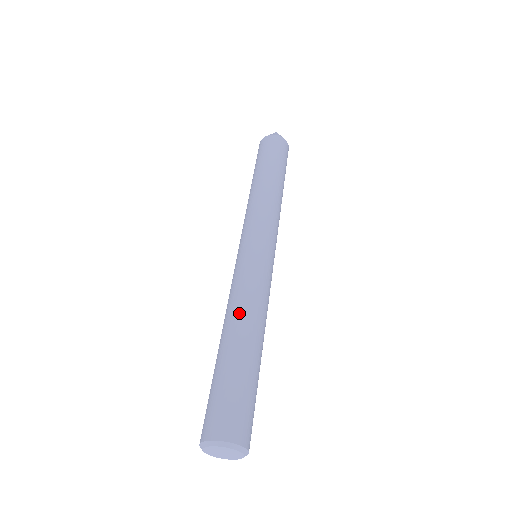
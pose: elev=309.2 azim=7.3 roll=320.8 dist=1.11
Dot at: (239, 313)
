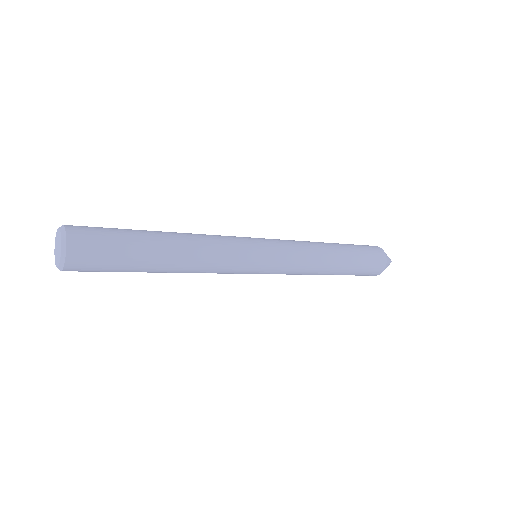
Dot at: occluded
